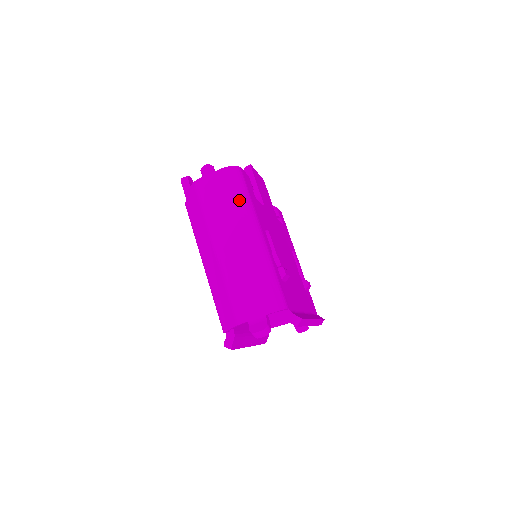
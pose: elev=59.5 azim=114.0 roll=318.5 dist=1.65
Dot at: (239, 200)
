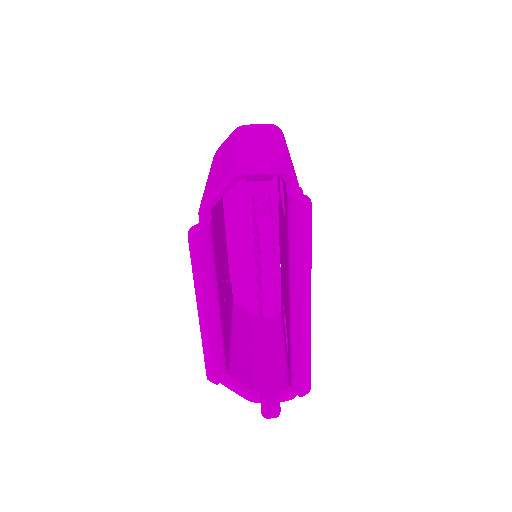
Dot at: (277, 133)
